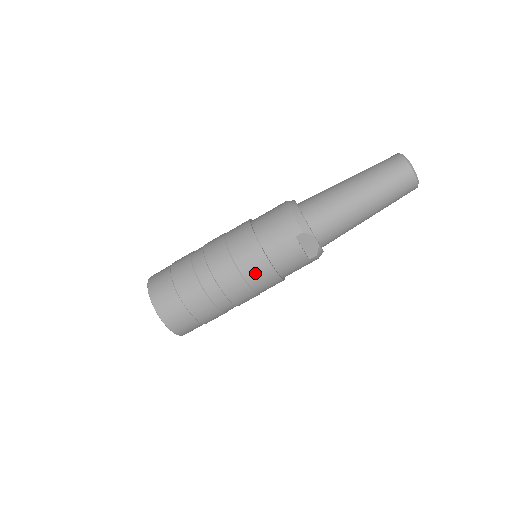
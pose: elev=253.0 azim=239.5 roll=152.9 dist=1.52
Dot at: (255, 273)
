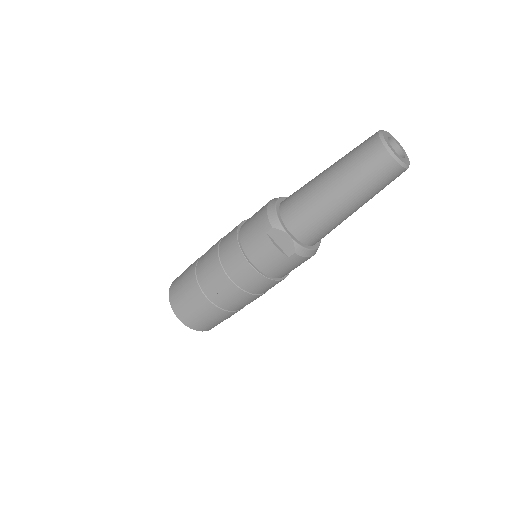
Dot at: (236, 271)
